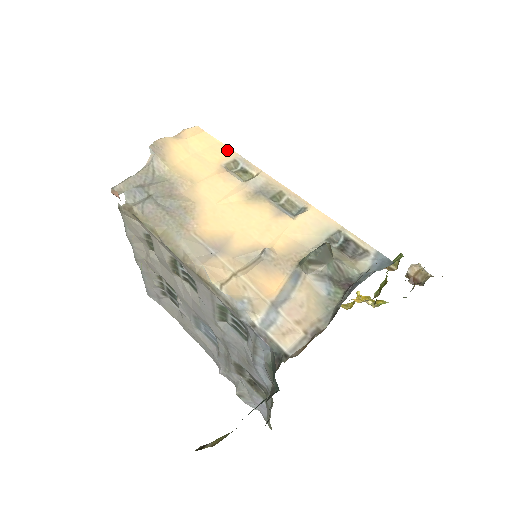
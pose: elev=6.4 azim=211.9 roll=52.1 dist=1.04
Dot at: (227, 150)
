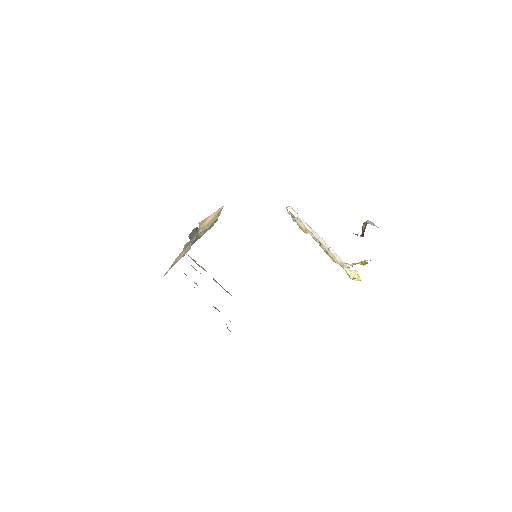
Dot at: occluded
